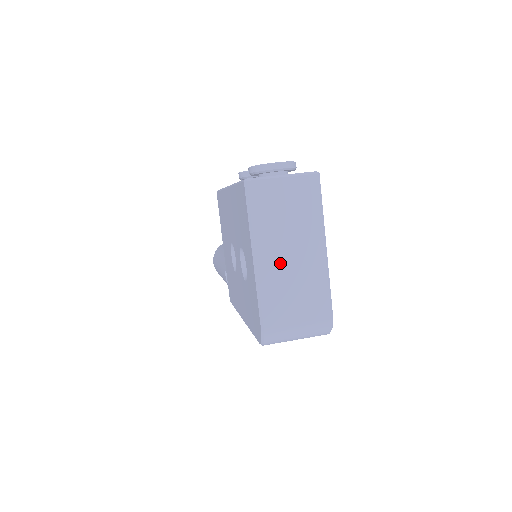
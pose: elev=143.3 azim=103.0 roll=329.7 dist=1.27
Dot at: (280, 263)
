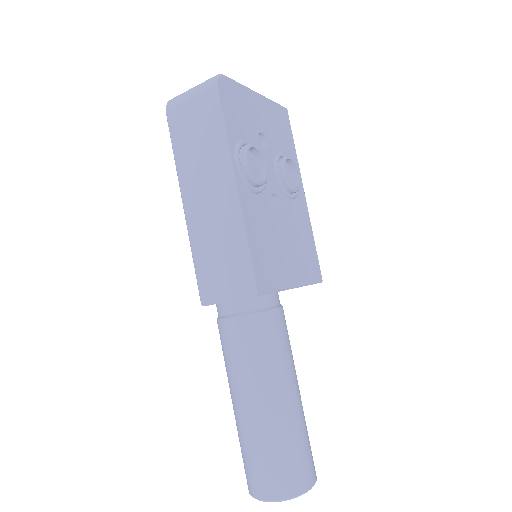
Dot at: occluded
